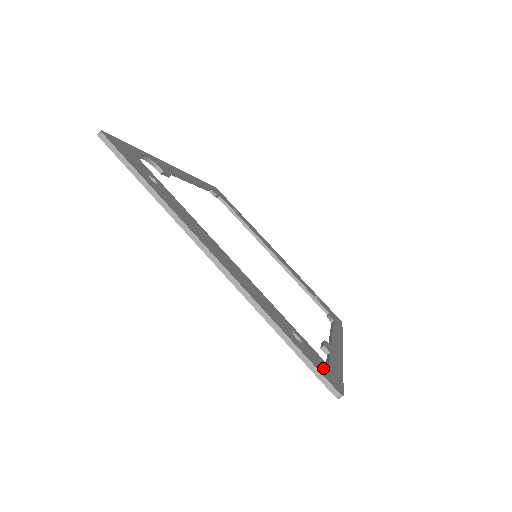
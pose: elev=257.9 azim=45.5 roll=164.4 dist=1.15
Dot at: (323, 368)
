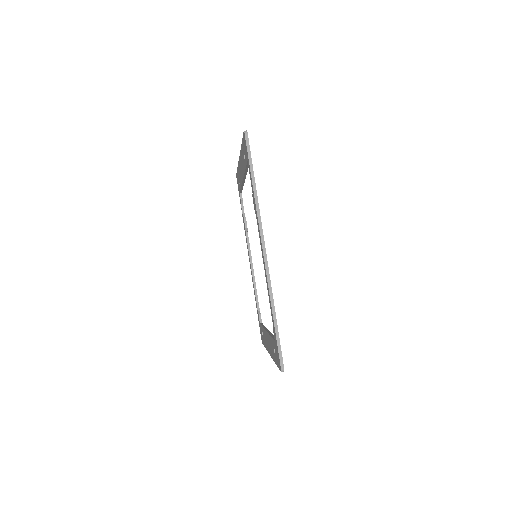
Dot at: occluded
